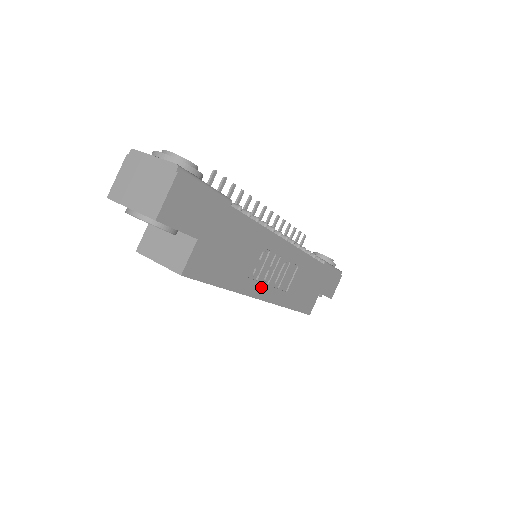
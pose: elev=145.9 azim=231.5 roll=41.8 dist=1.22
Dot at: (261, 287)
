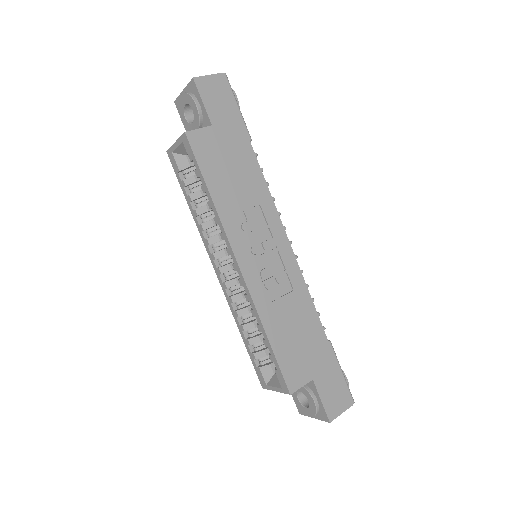
Dot at: (244, 250)
